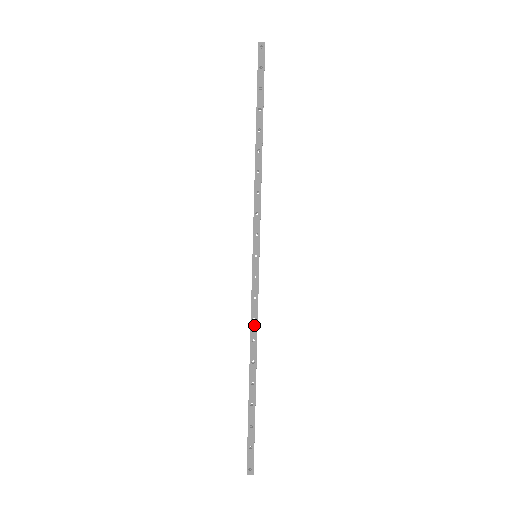
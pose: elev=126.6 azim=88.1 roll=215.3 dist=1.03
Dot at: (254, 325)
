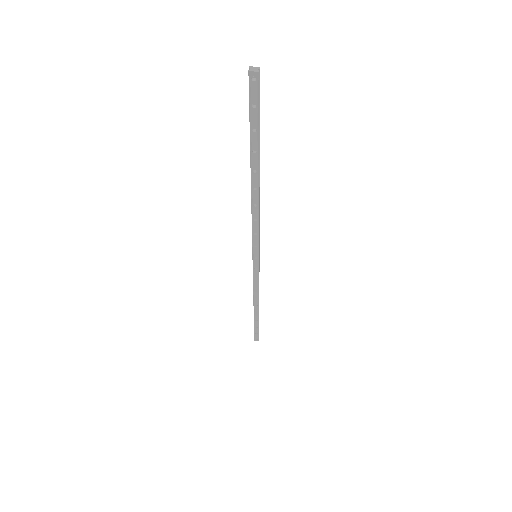
Dot at: (256, 291)
